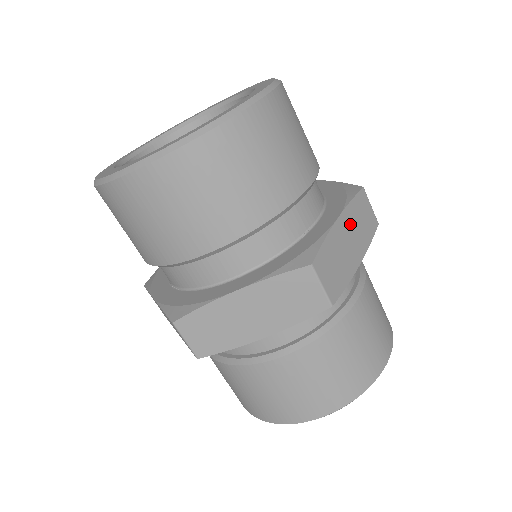
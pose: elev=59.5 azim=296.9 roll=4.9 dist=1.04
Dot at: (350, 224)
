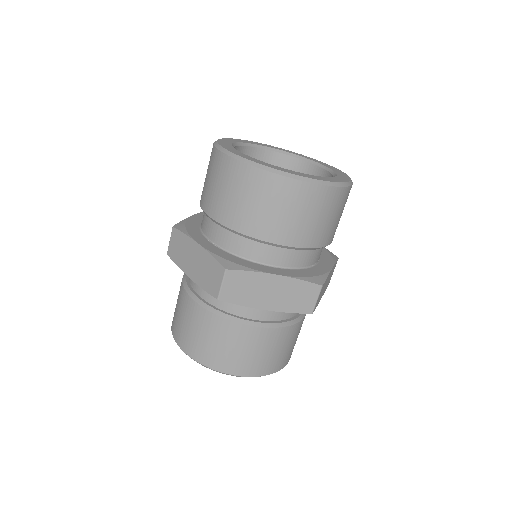
Dot at: (330, 274)
